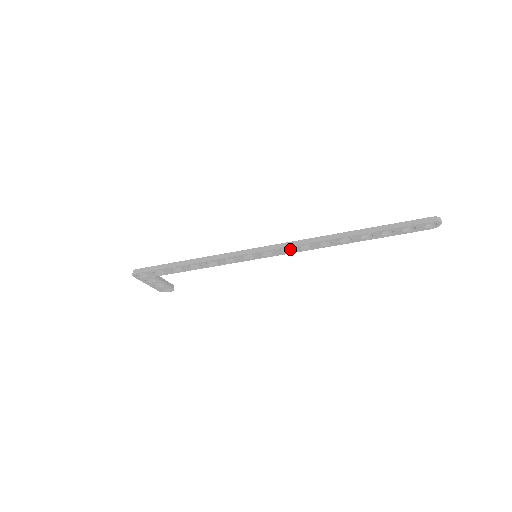
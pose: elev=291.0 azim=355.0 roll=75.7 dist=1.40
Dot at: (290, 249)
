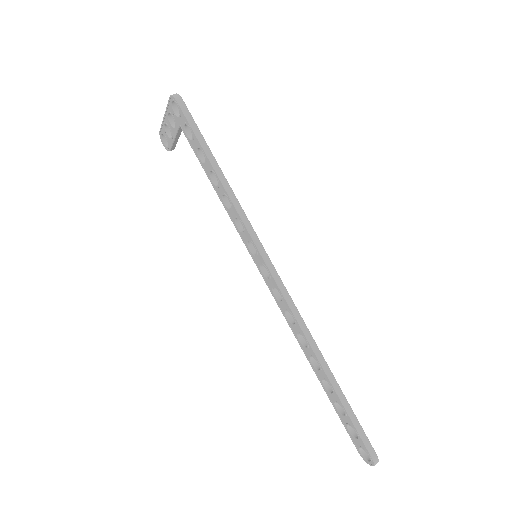
Dot at: (280, 297)
